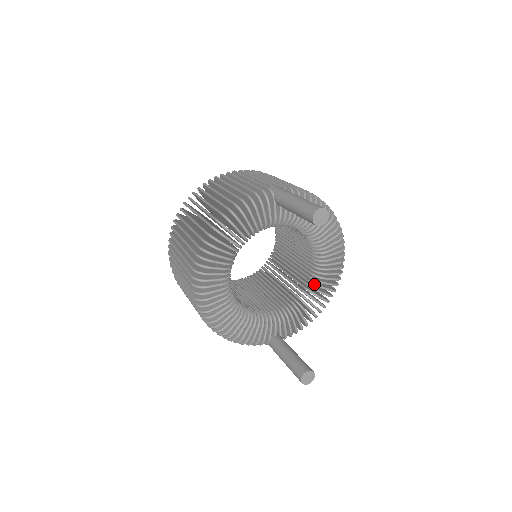
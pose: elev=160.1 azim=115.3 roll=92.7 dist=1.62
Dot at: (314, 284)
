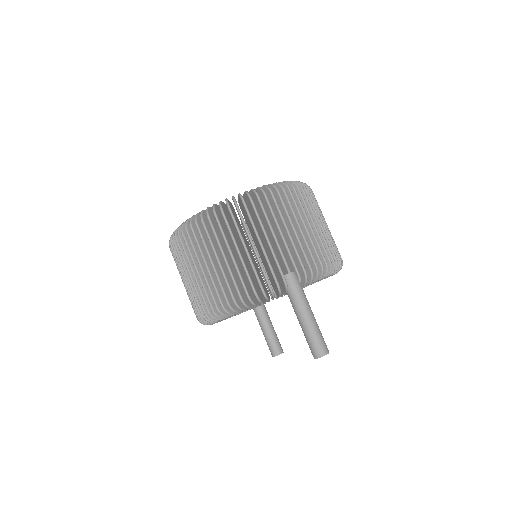
Dot at: occluded
